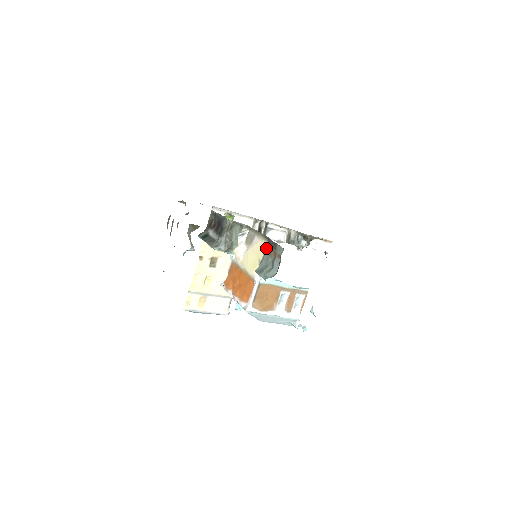
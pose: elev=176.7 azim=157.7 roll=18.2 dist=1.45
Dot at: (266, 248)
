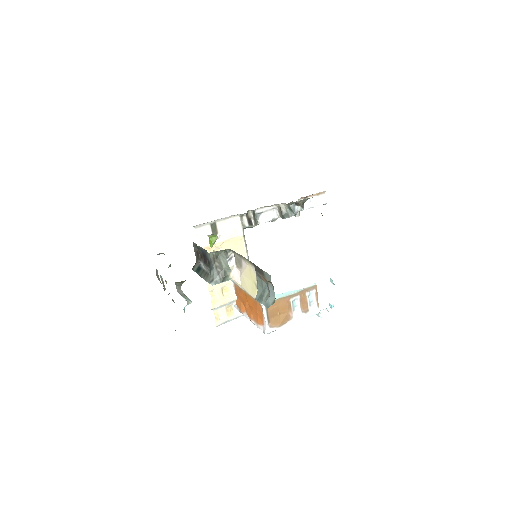
Dot at: (256, 273)
